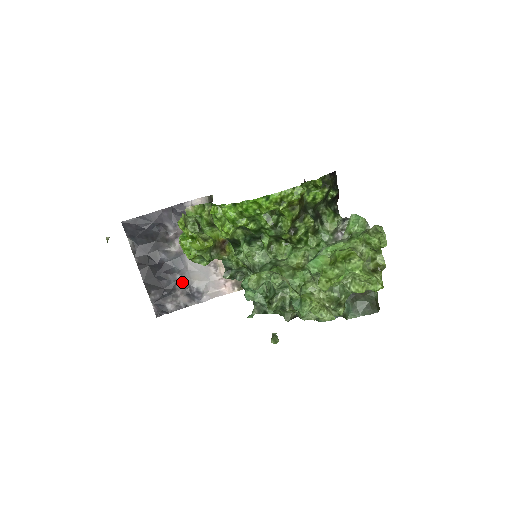
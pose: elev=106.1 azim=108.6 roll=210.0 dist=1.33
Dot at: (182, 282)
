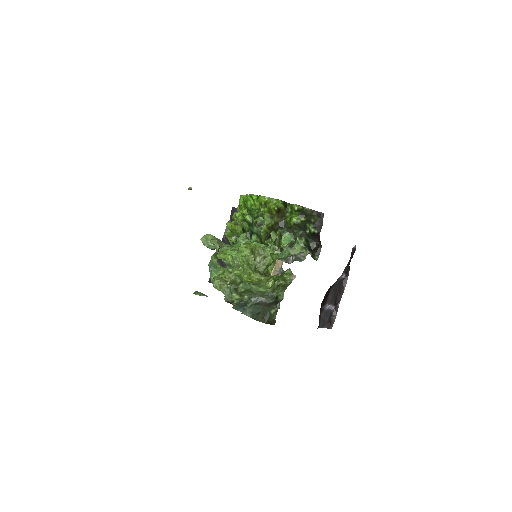
Dot at: occluded
